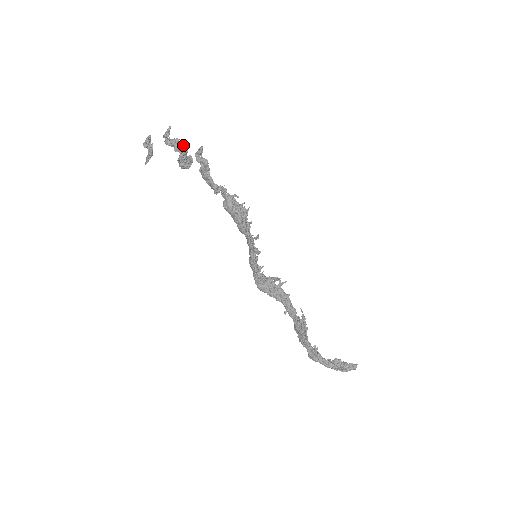
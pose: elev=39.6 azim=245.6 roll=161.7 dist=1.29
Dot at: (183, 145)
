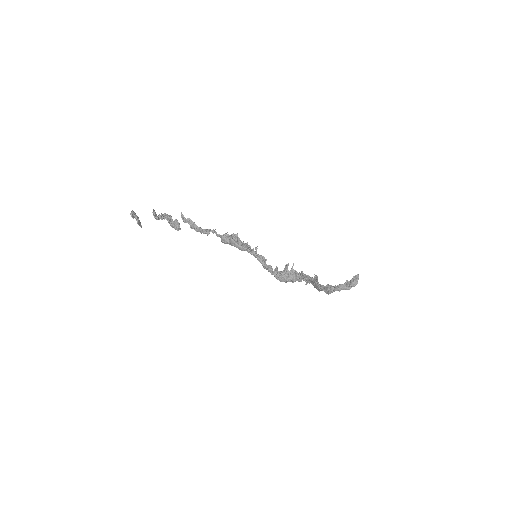
Dot at: (165, 215)
